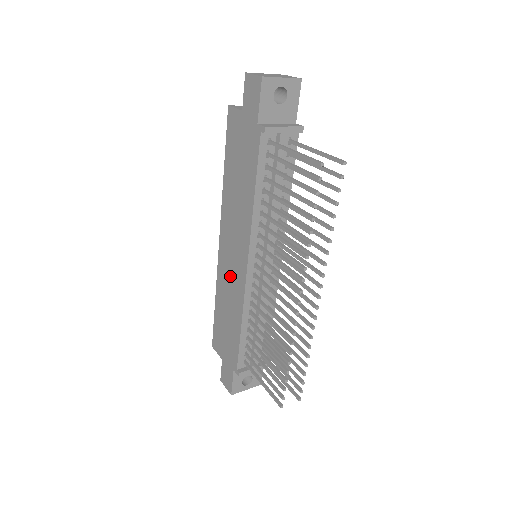
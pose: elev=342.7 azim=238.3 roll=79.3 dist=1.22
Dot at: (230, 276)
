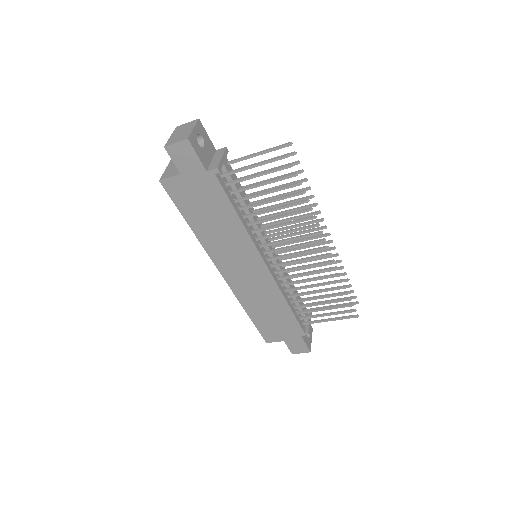
Dot at: (252, 285)
